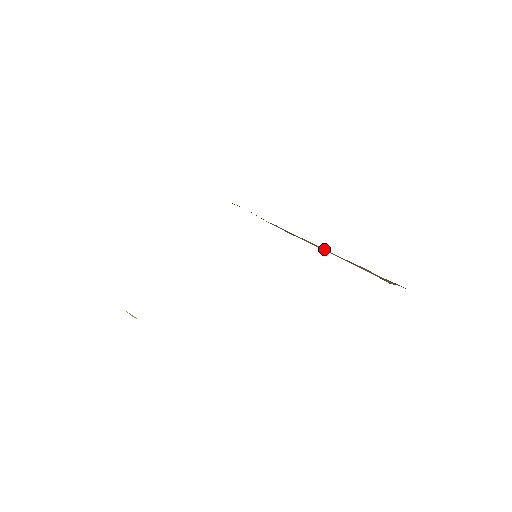
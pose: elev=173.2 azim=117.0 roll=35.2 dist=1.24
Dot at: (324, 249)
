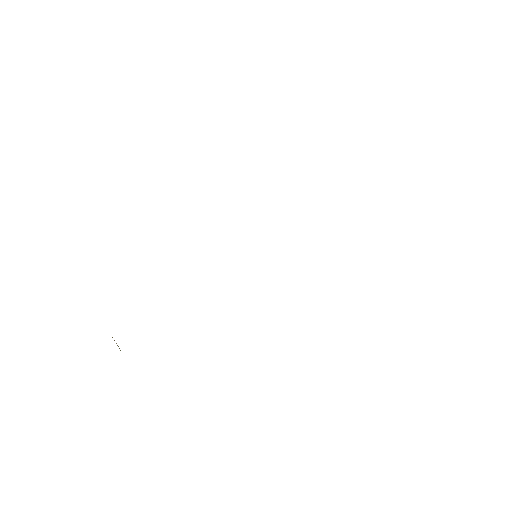
Dot at: occluded
